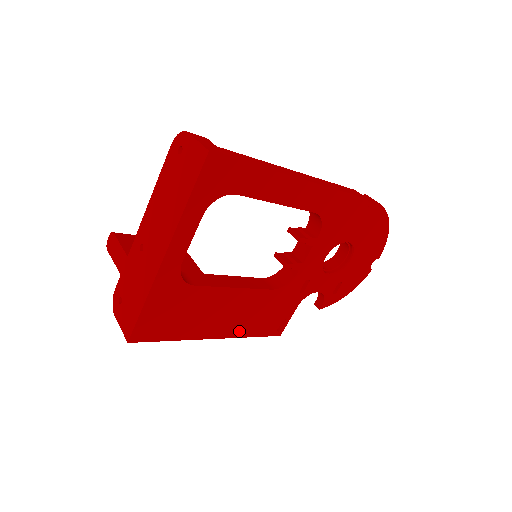
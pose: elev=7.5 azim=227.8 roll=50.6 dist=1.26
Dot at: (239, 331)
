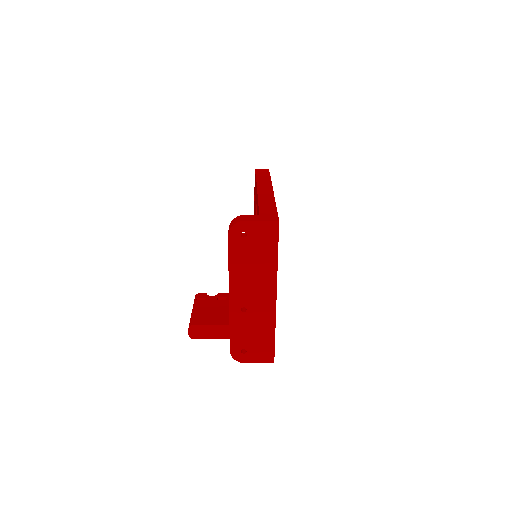
Dot at: occluded
